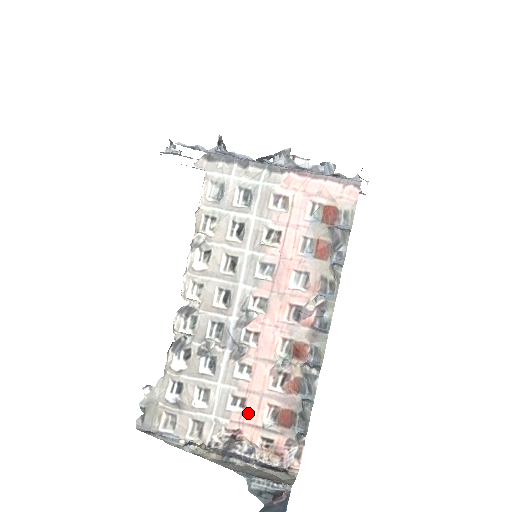
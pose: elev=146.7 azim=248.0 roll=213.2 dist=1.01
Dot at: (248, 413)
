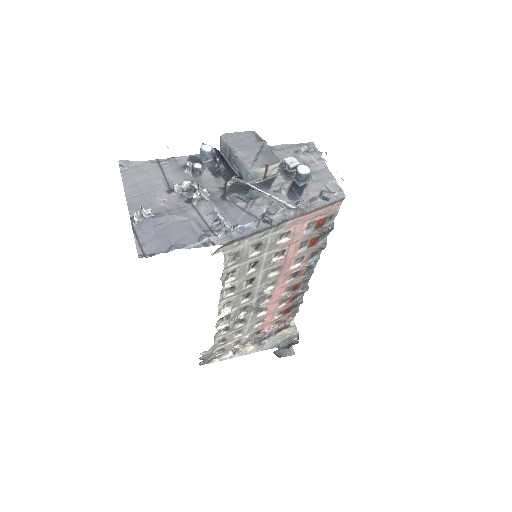
Dot at: (266, 322)
